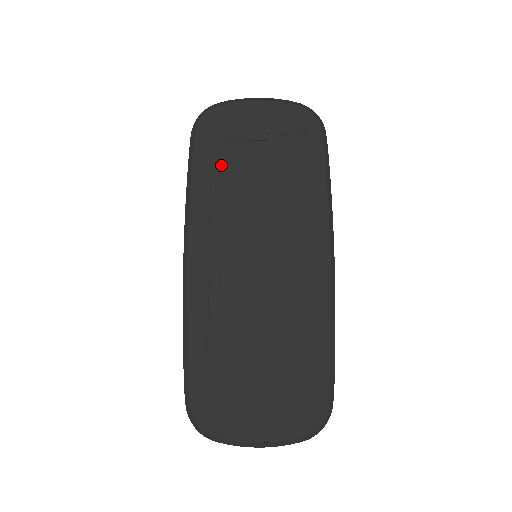
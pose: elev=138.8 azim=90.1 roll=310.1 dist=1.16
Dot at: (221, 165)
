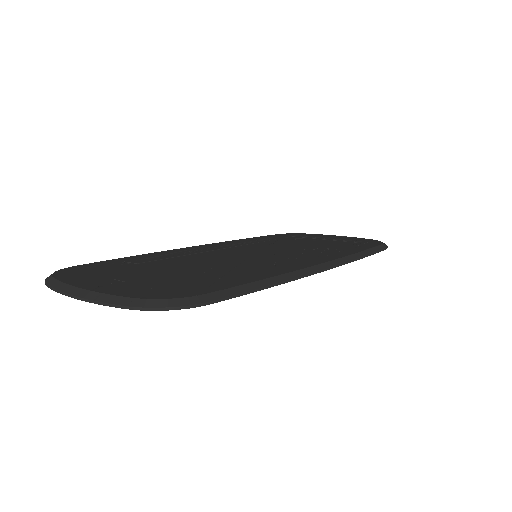
Dot at: (281, 238)
